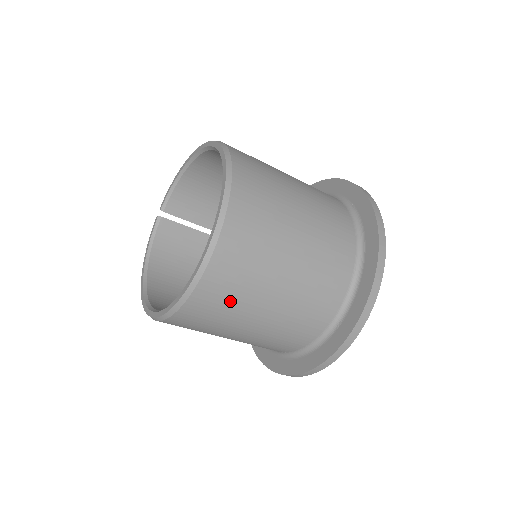
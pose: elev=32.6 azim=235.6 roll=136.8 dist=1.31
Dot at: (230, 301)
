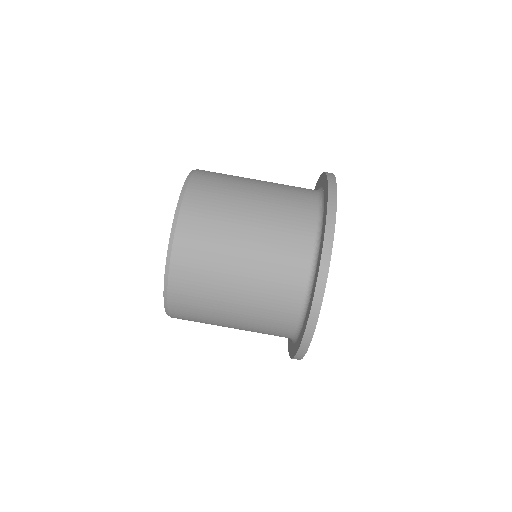
Dot at: (201, 289)
